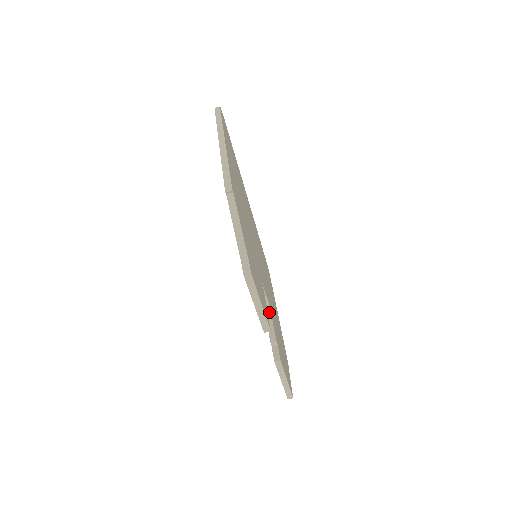
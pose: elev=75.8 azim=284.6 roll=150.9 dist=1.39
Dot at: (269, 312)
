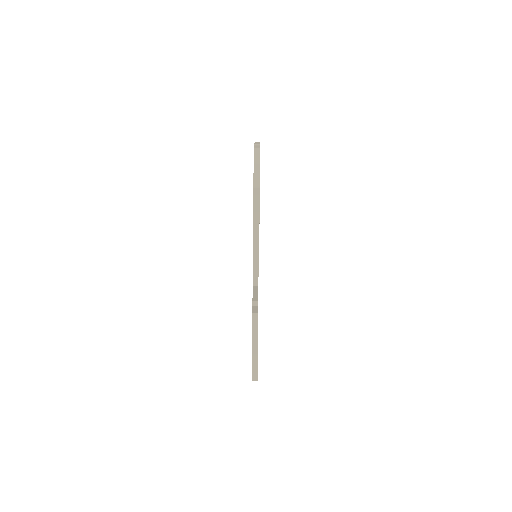
Dot at: (257, 288)
